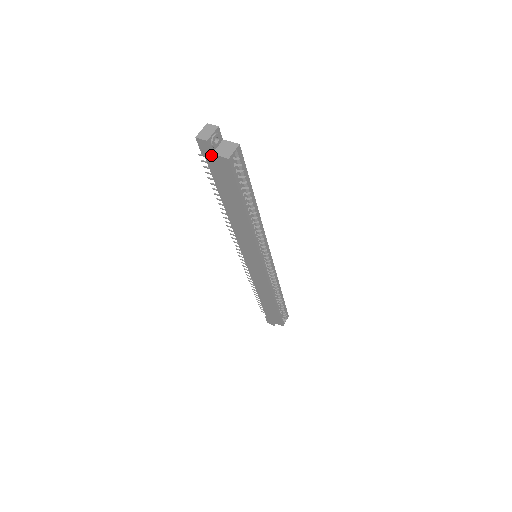
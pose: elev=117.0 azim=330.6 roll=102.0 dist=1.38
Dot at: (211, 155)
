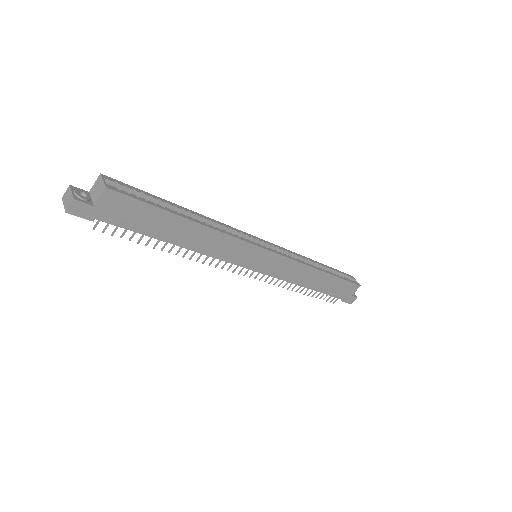
Dot at: (95, 209)
